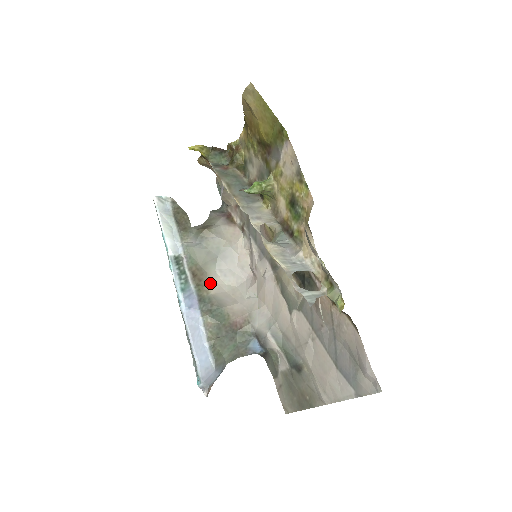
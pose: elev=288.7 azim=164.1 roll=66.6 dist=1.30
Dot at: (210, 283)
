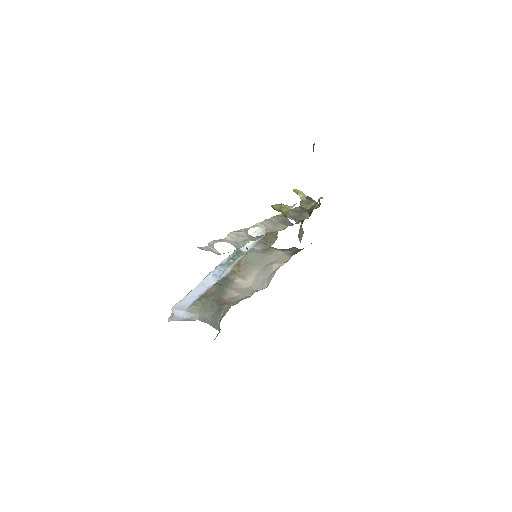
Dot at: (243, 277)
